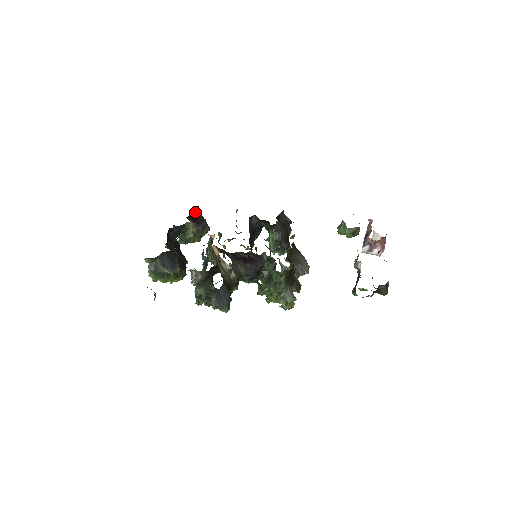
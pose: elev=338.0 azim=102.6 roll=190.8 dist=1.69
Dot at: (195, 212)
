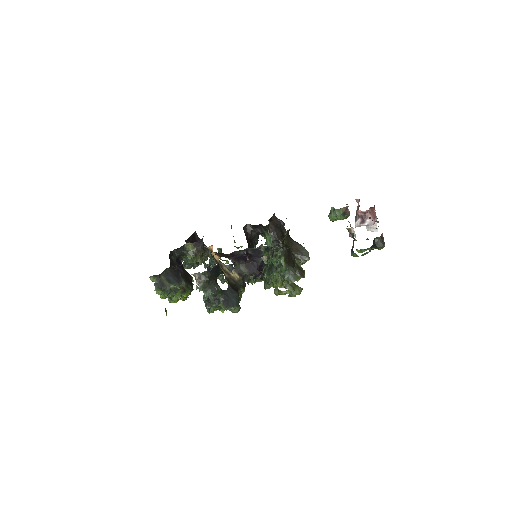
Dot at: (193, 237)
